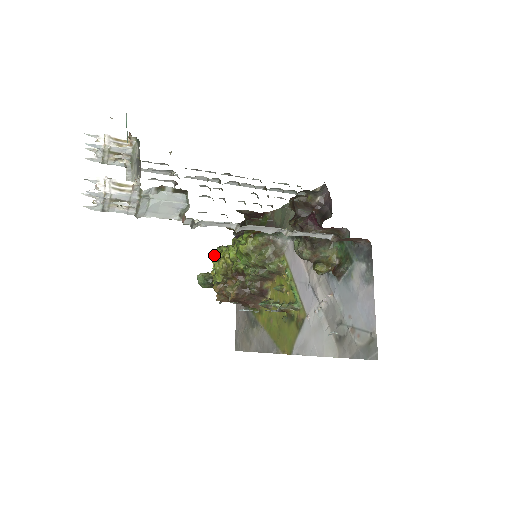
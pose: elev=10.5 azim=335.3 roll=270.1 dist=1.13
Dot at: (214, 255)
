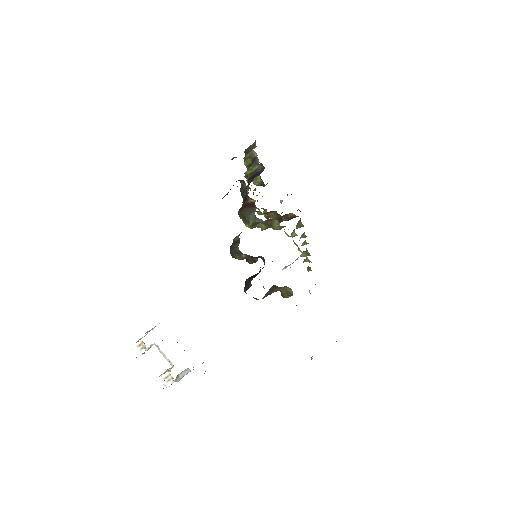
Dot at: occluded
